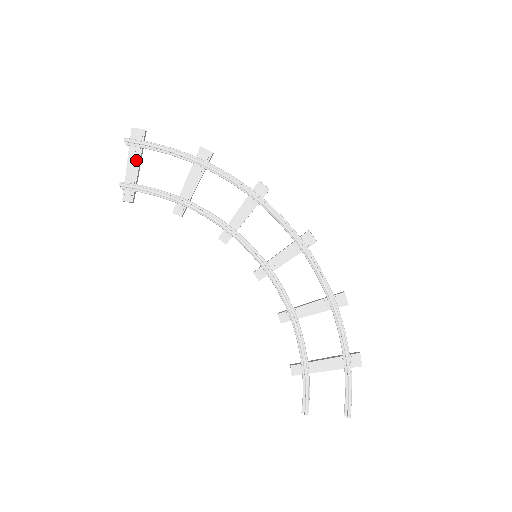
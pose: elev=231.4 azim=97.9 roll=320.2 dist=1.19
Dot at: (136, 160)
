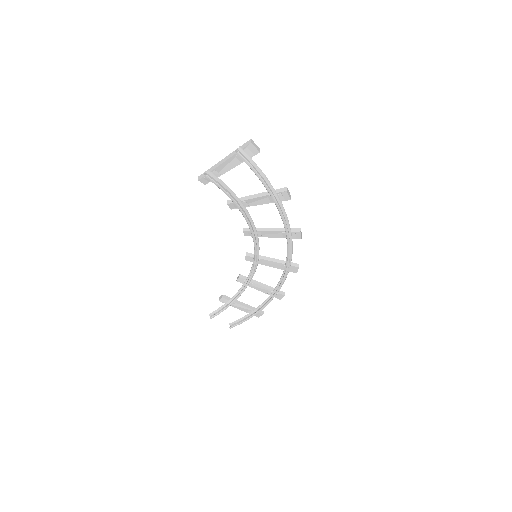
Dot at: (233, 164)
